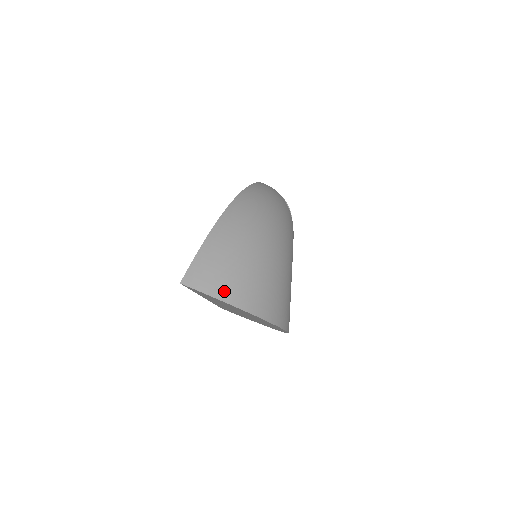
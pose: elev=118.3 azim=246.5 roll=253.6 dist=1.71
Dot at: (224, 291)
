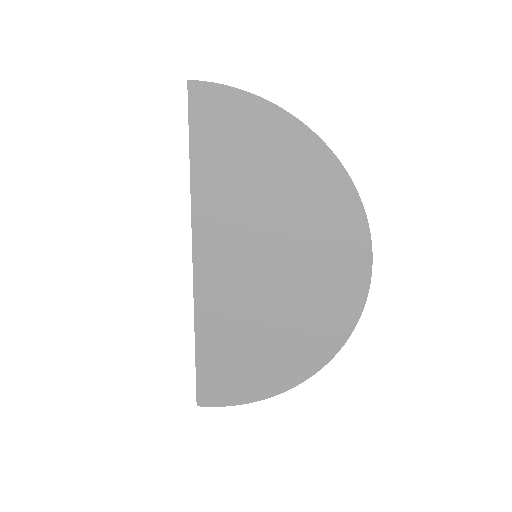
Dot at: occluded
